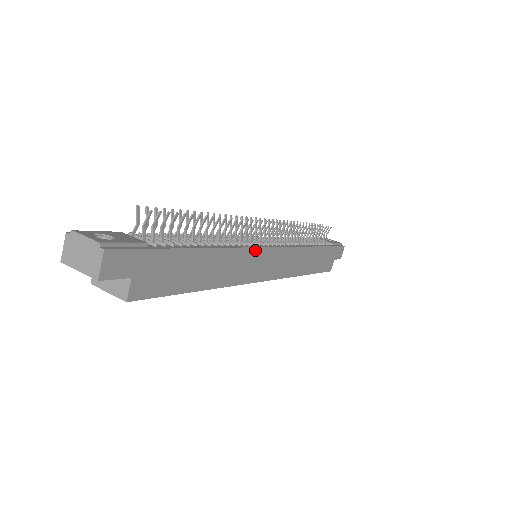
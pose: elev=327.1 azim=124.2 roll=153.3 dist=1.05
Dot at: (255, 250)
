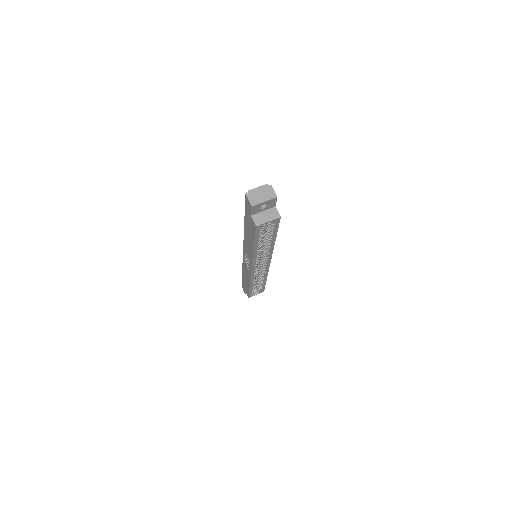
Dot at: occluded
